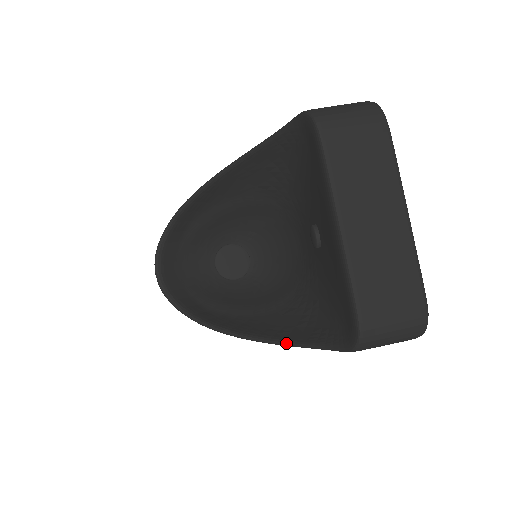
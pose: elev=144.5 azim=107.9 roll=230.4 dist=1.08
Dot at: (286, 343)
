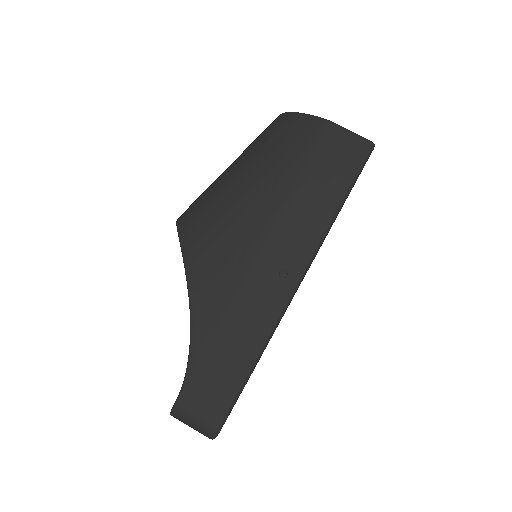
Dot at: occluded
